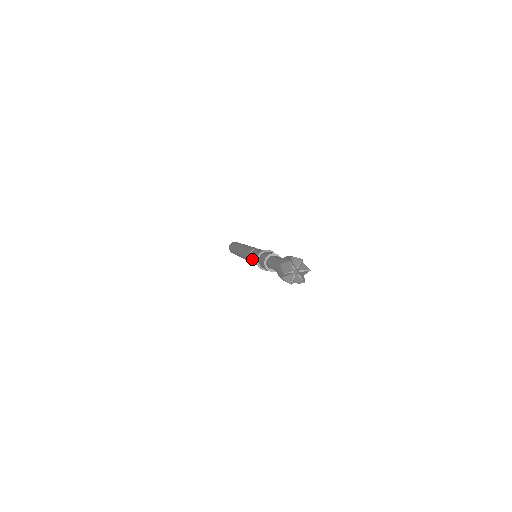
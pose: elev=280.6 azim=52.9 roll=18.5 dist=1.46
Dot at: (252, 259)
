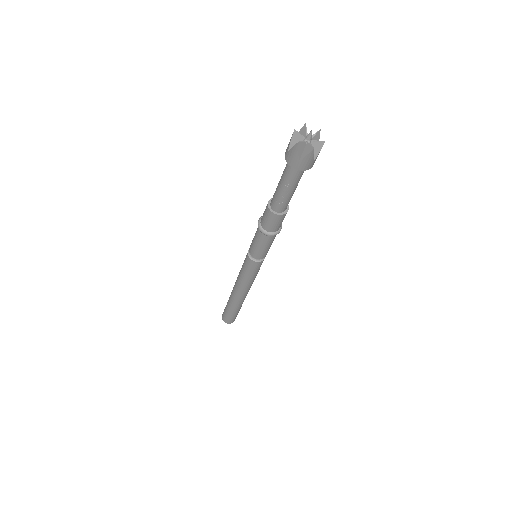
Dot at: (255, 249)
